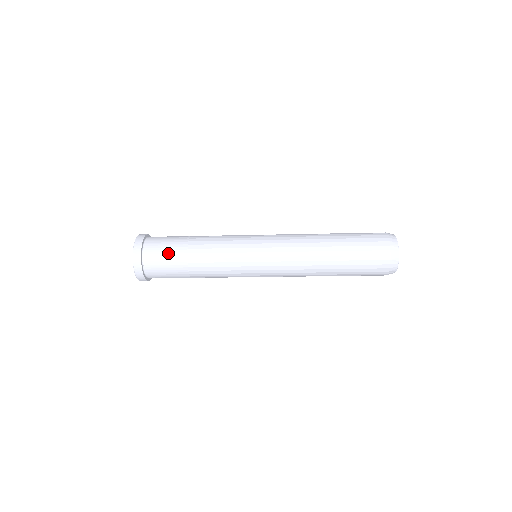
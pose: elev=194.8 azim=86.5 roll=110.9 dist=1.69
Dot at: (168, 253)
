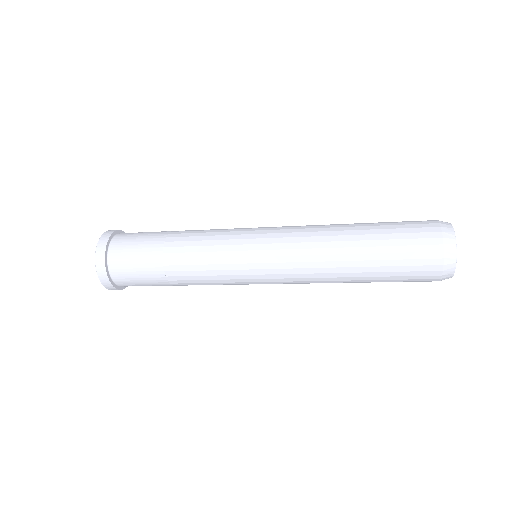
Dot at: (145, 234)
